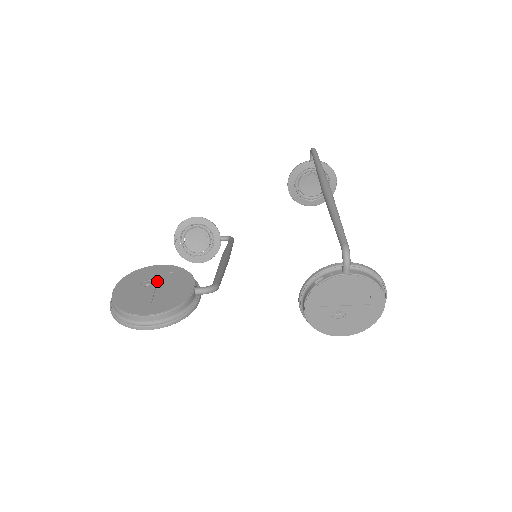
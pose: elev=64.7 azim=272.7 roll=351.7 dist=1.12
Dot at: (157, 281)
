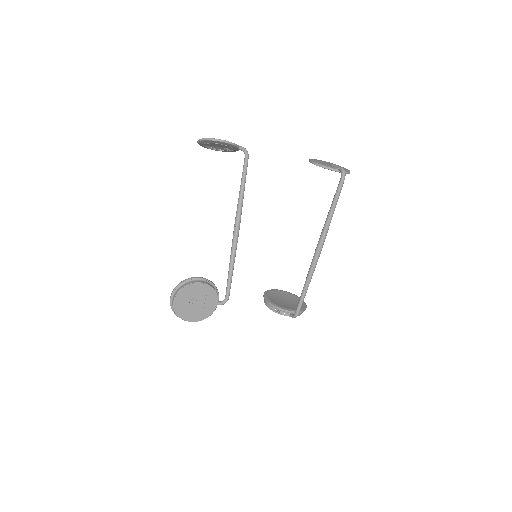
Dot at: (198, 298)
